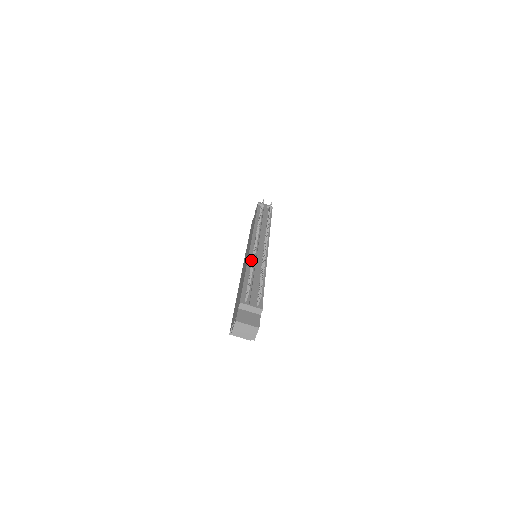
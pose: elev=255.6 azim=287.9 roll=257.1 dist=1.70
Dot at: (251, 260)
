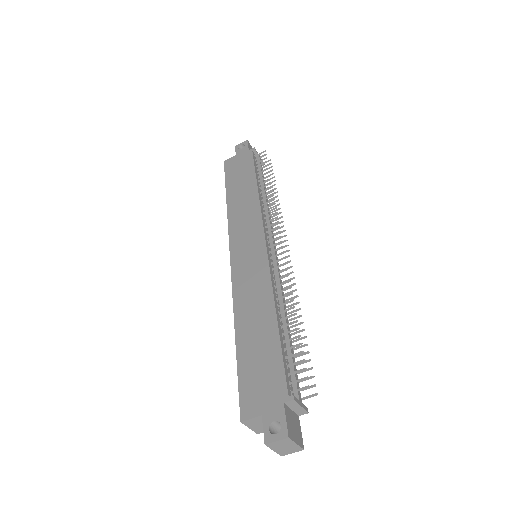
Dot at: (274, 284)
